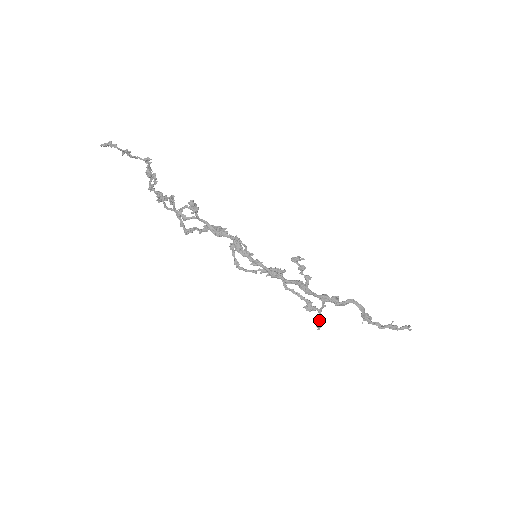
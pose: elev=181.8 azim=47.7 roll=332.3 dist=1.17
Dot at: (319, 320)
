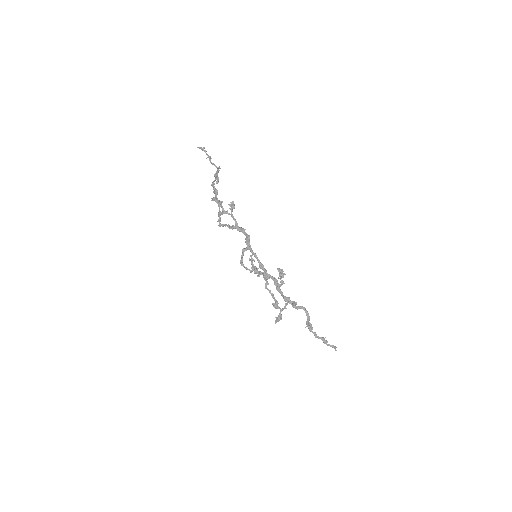
Dot at: (278, 317)
